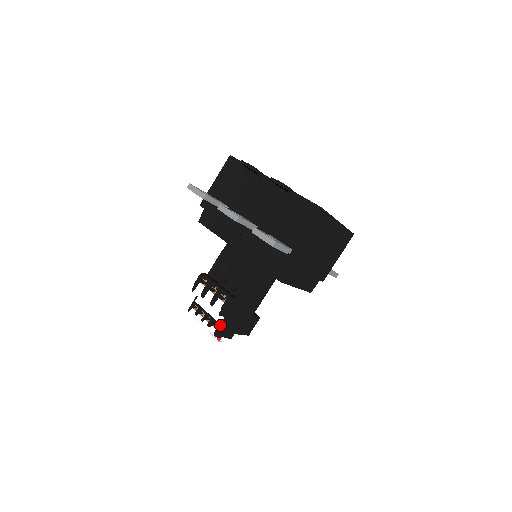
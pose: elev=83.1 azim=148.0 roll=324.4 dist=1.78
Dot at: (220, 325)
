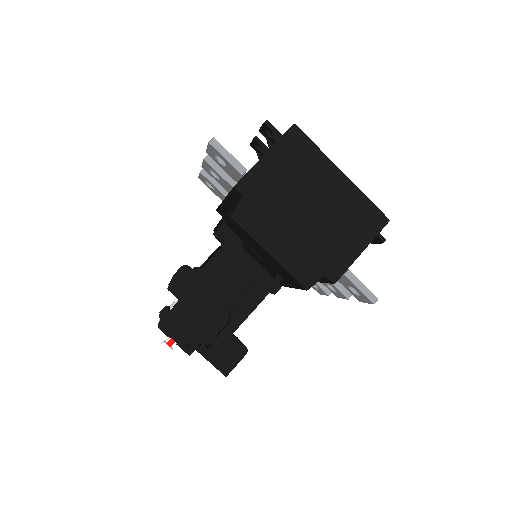
Dot at: (169, 311)
